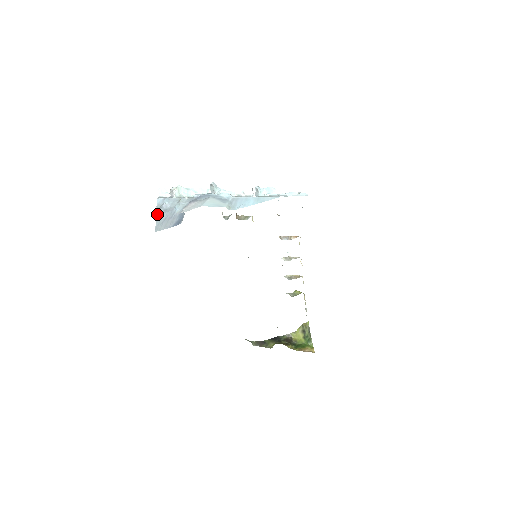
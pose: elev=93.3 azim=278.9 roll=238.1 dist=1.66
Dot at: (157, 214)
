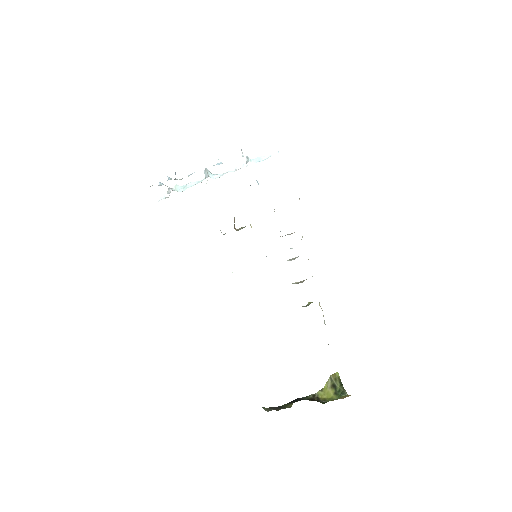
Dot at: (150, 186)
